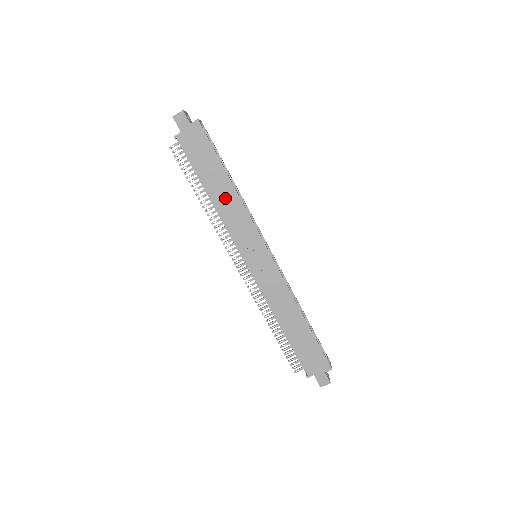
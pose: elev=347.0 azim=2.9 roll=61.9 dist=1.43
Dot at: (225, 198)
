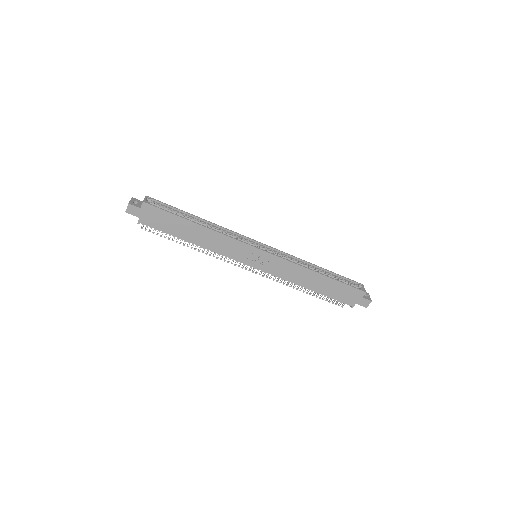
Dot at: (204, 238)
